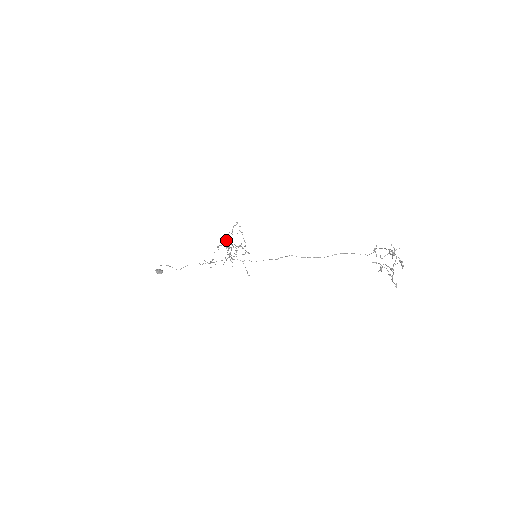
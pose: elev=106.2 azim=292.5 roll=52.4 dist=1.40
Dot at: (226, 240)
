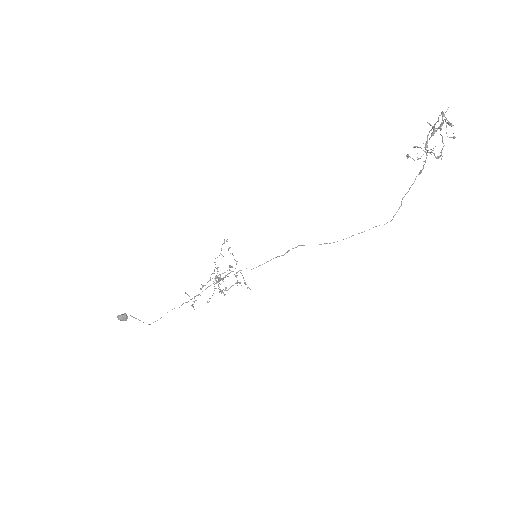
Dot at: (214, 262)
